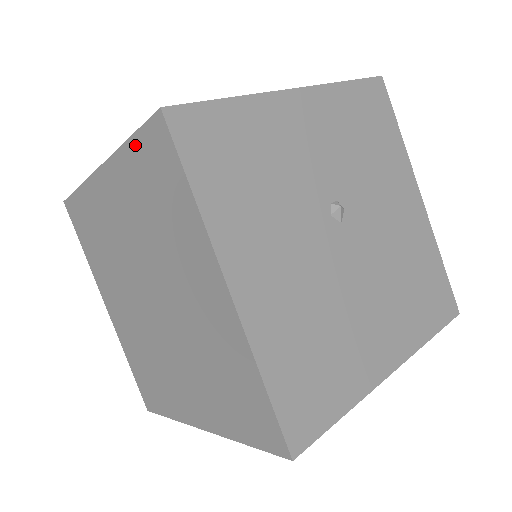
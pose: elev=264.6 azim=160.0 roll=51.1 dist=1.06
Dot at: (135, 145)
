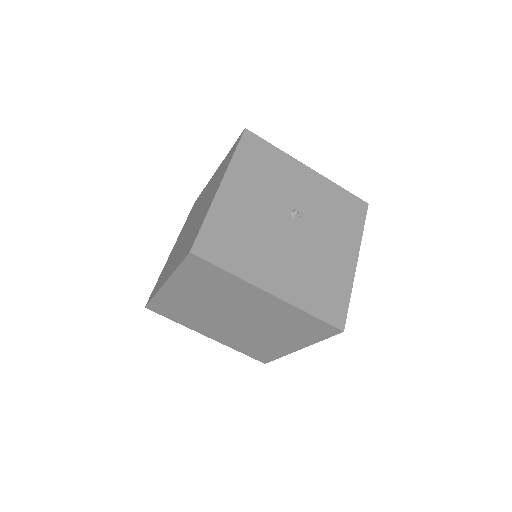
Dot at: occluded
